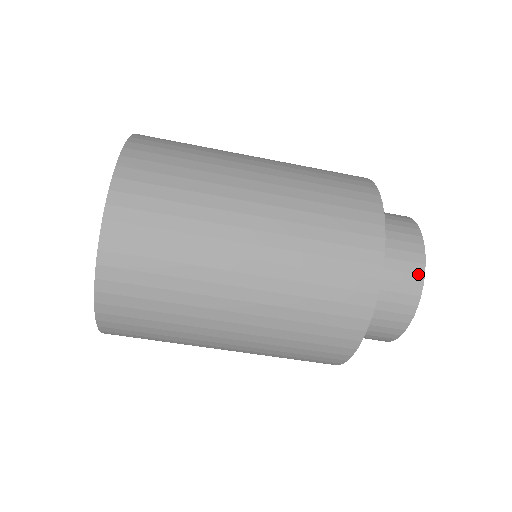
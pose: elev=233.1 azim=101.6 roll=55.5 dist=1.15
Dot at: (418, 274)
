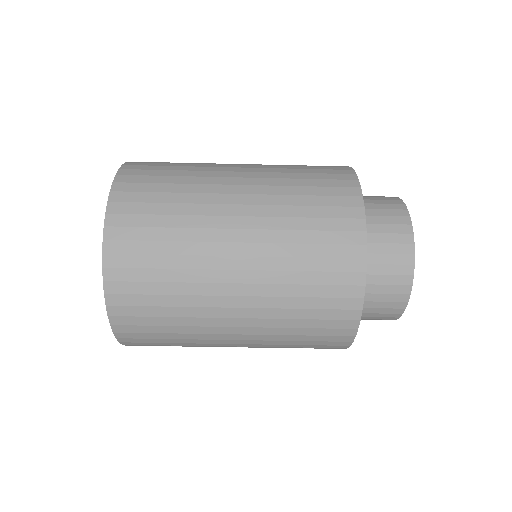
Dot at: (405, 225)
